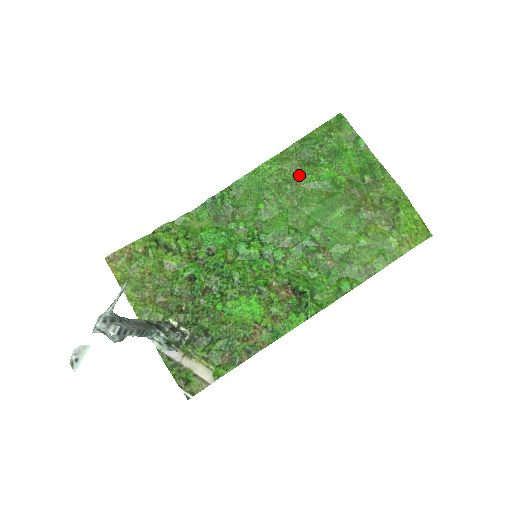
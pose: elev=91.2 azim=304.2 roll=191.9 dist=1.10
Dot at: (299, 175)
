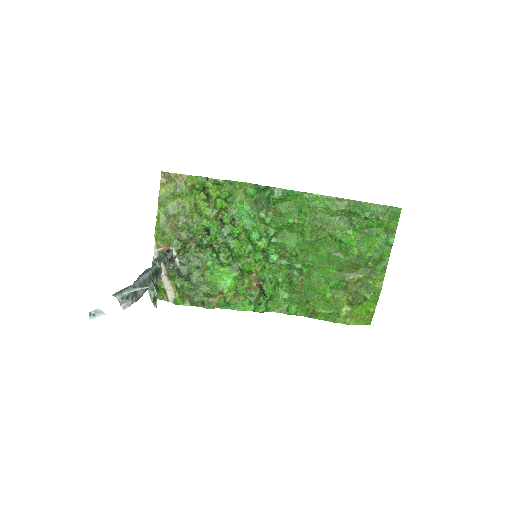
Dot at: (333, 224)
